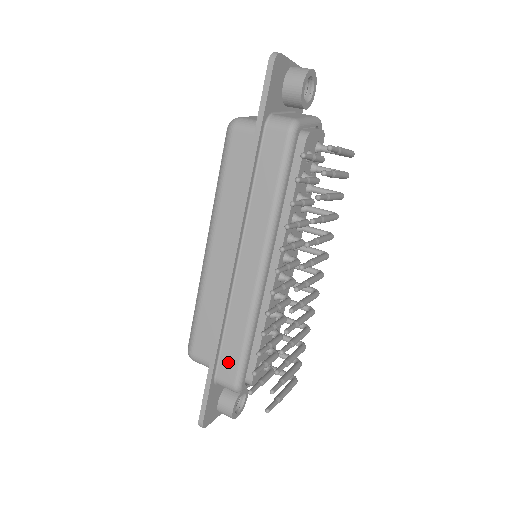
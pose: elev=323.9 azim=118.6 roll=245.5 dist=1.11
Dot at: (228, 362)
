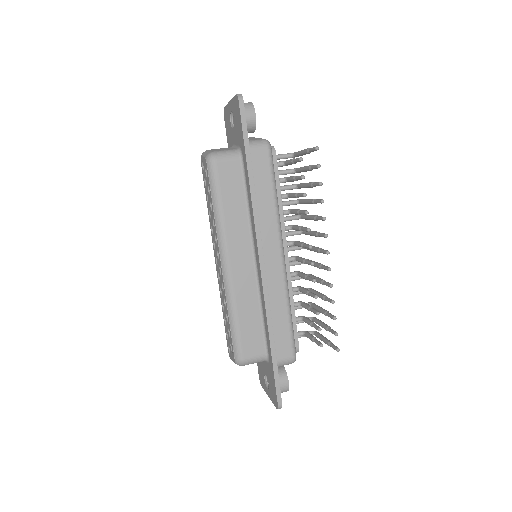
Dot at: (282, 342)
